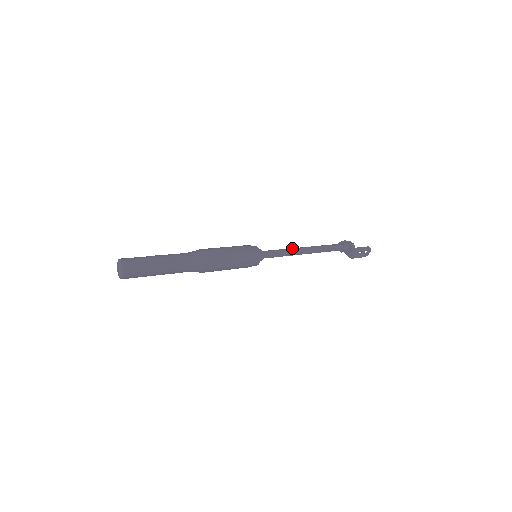
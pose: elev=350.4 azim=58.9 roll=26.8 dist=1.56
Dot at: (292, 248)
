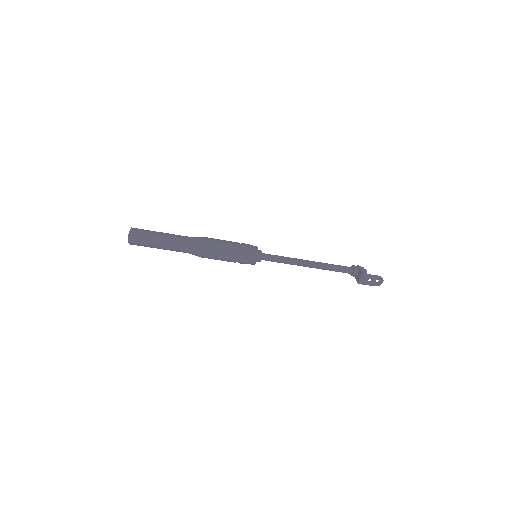
Dot at: (295, 258)
